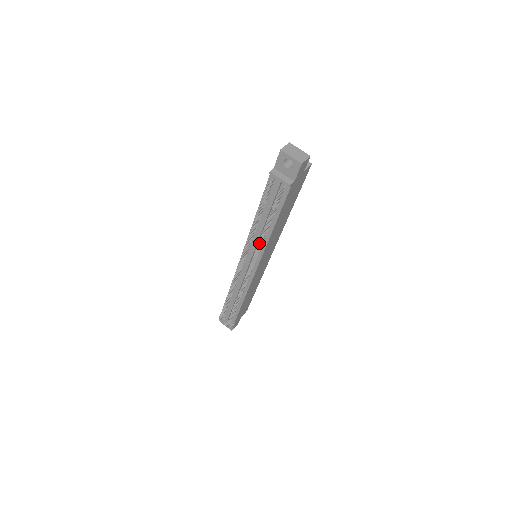
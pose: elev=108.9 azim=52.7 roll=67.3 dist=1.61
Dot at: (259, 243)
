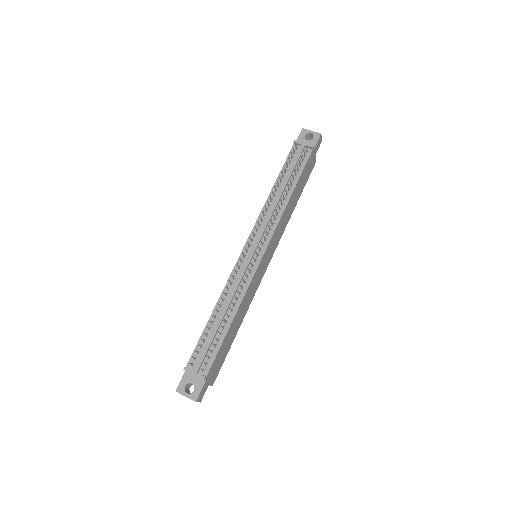
Dot at: (278, 205)
